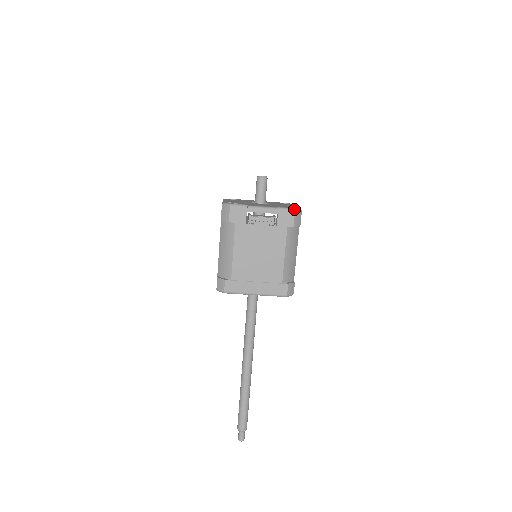
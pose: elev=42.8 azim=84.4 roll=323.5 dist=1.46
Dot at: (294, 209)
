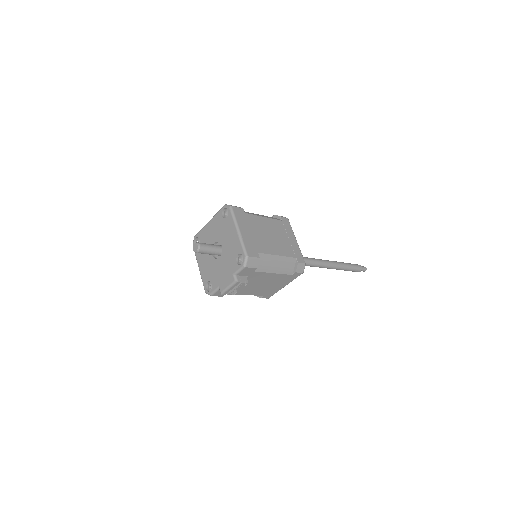
Dot at: (244, 267)
